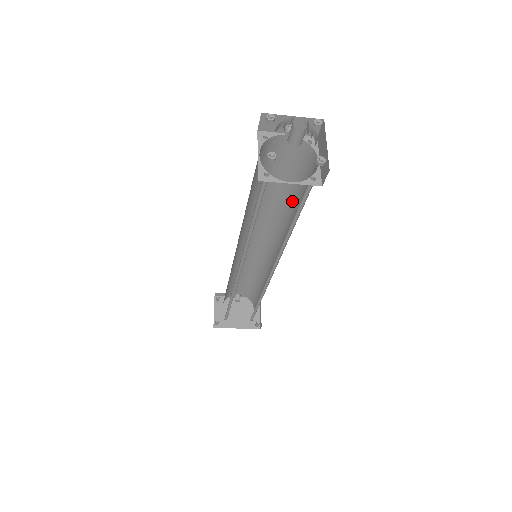
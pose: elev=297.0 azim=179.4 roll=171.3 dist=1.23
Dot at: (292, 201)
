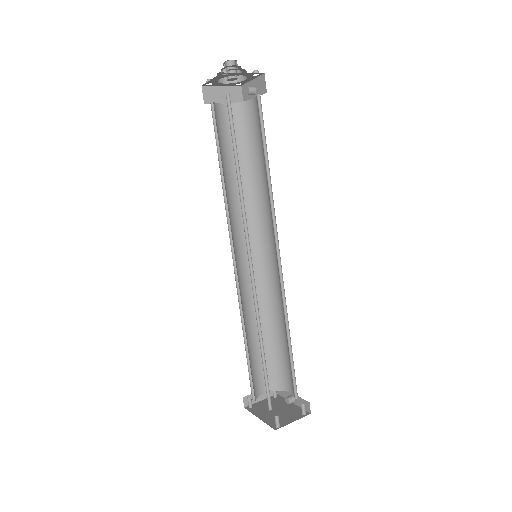
Dot at: occluded
